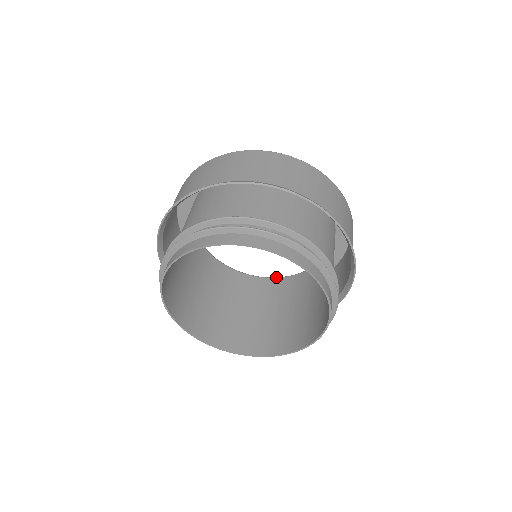
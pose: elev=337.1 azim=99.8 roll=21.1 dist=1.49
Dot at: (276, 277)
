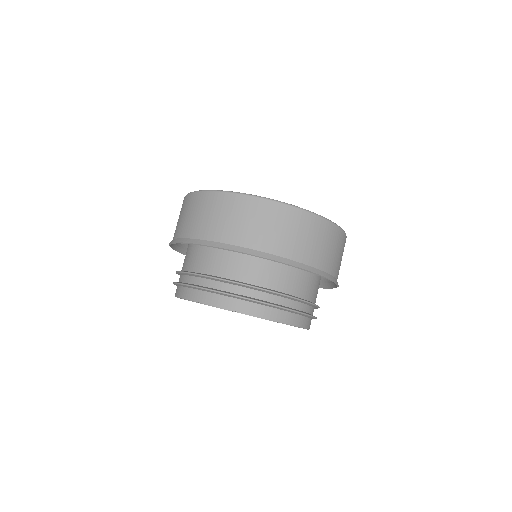
Dot at: occluded
